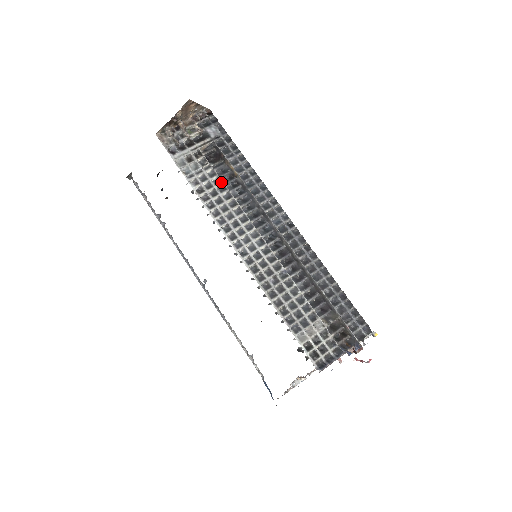
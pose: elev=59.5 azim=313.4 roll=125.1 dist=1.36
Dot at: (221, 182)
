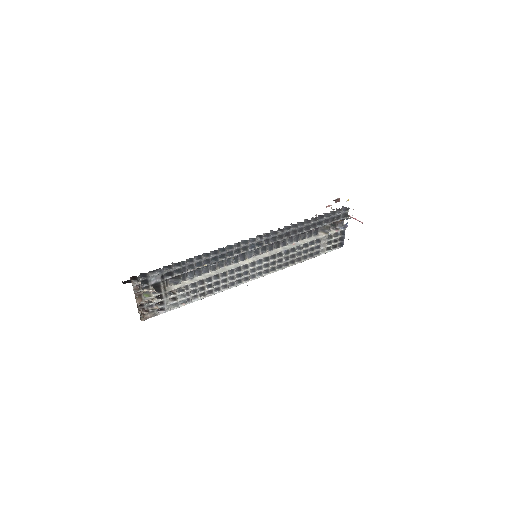
Dot at: (204, 280)
